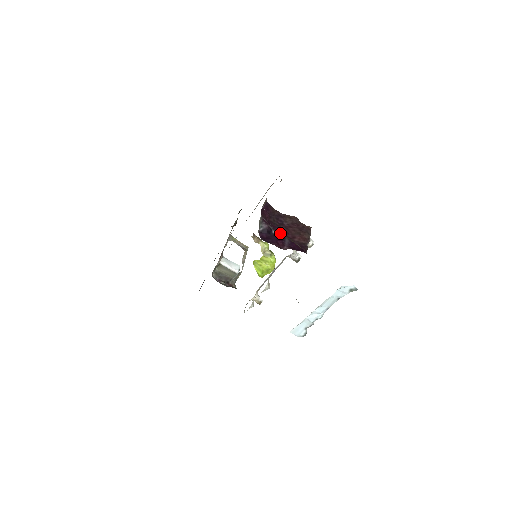
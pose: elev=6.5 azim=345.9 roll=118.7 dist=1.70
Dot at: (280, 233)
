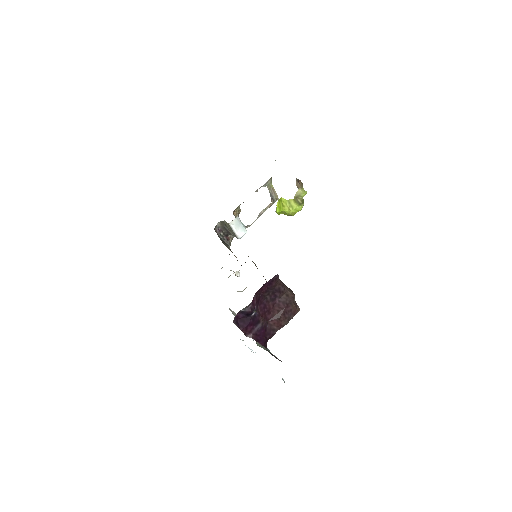
Dot at: (260, 315)
